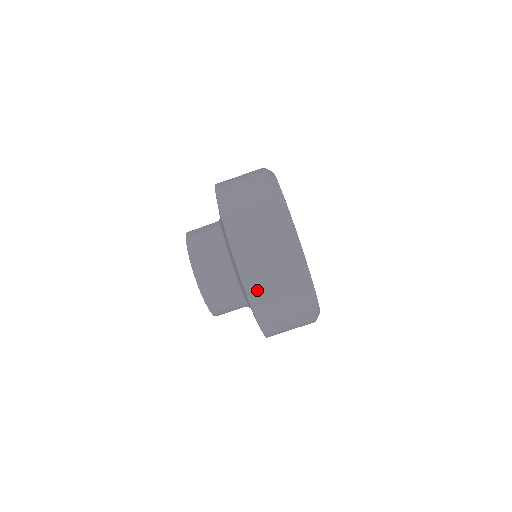
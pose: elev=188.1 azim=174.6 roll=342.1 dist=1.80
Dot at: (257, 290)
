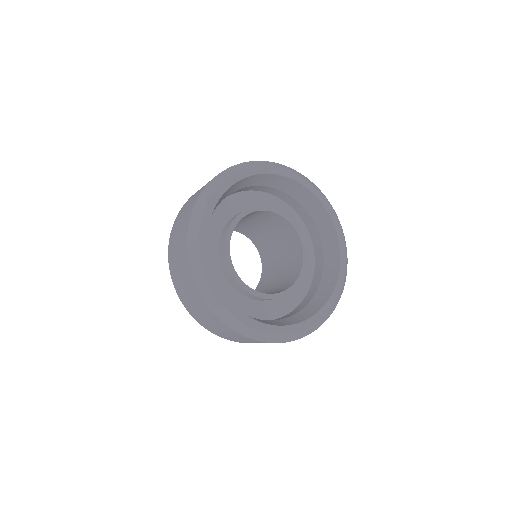
Dot at: (173, 266)
